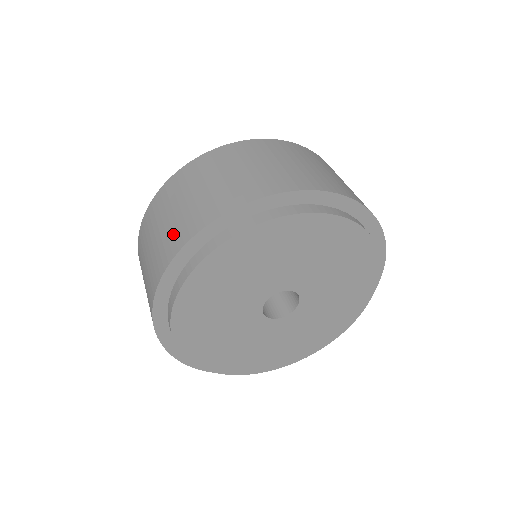
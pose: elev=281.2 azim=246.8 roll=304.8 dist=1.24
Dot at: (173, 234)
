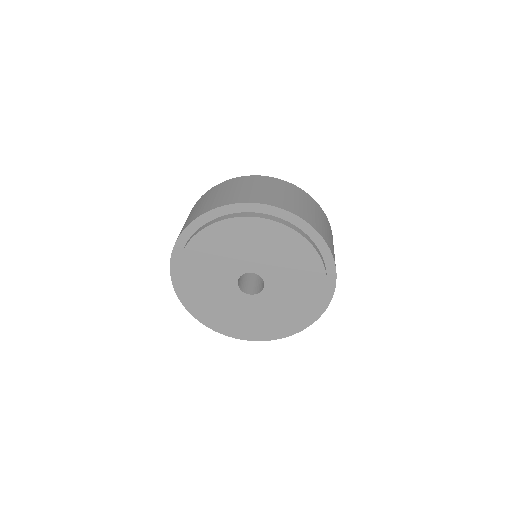
Dot at: (223, 199)
